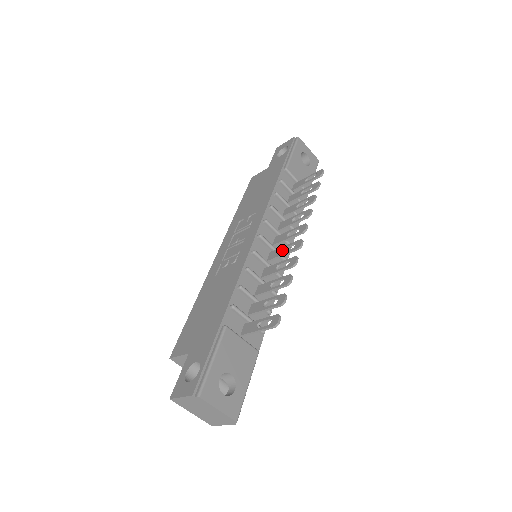
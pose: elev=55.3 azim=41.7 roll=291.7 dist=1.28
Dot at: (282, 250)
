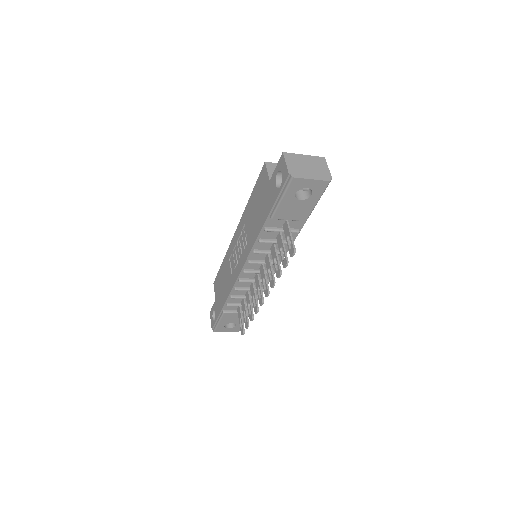
Dot at: (259, 286)
